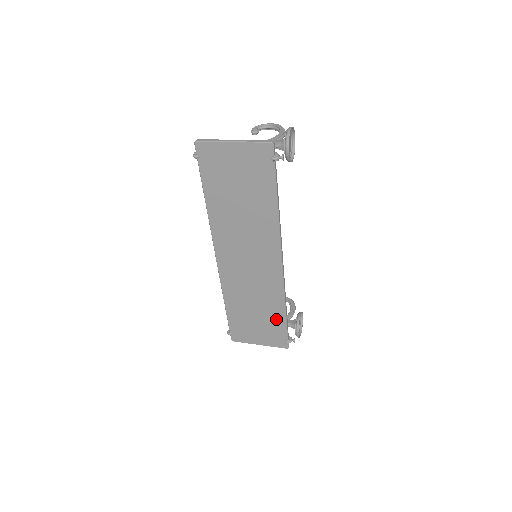
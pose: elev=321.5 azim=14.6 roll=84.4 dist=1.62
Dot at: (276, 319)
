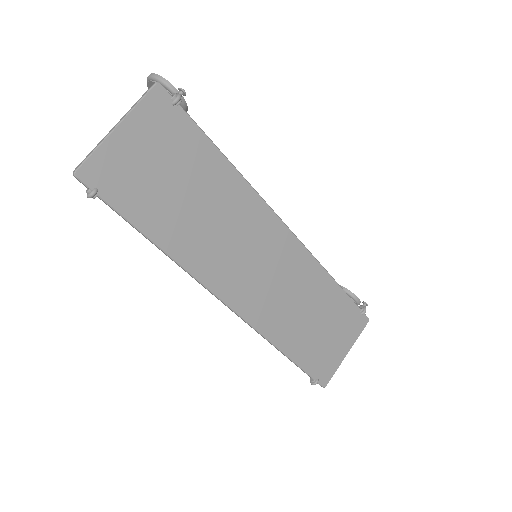
Dot at: (335, 301)
